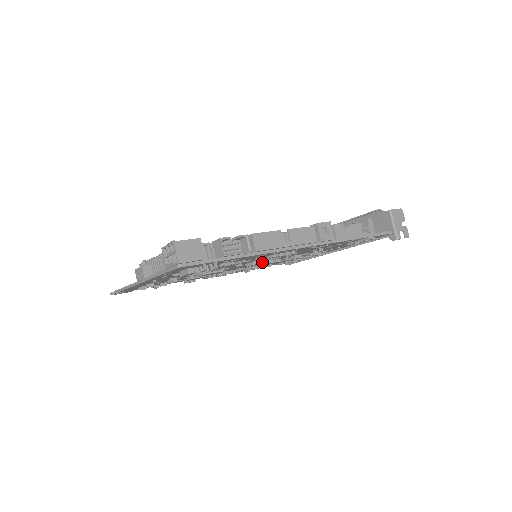
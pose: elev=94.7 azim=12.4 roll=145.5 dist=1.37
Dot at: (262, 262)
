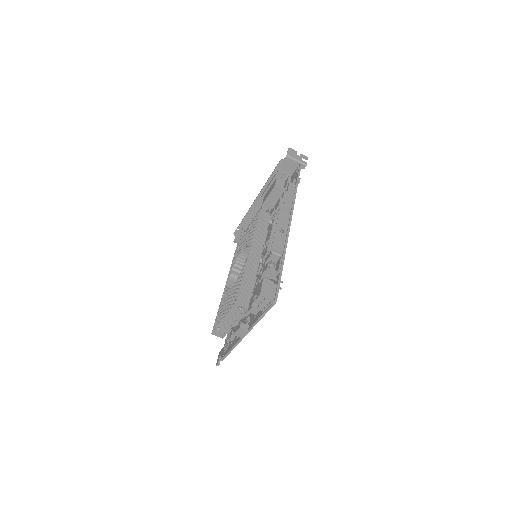
Dot at: occluded
